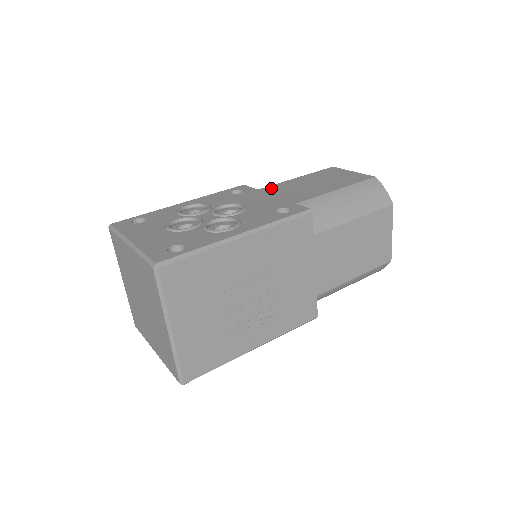
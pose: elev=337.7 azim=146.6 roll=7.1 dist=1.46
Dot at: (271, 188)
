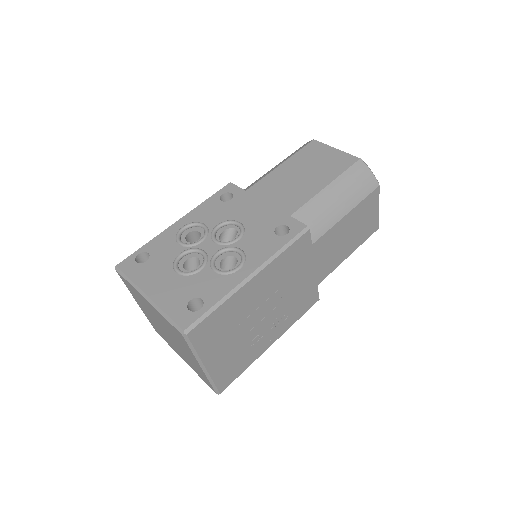
Dot at: (260, 187)
